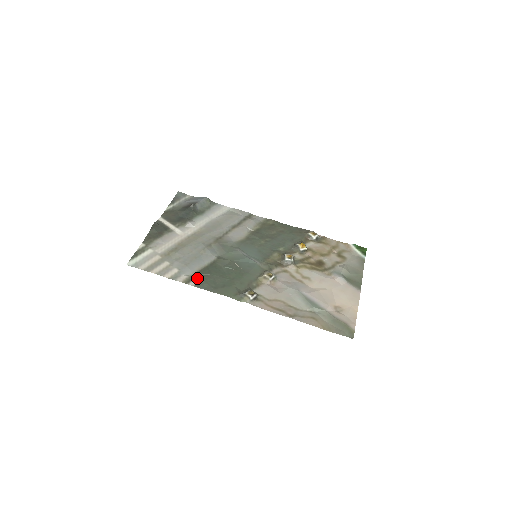
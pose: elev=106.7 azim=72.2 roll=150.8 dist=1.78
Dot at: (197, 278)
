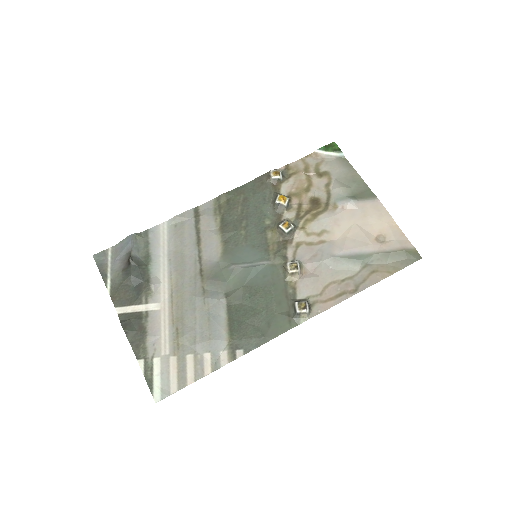
Dot at: (237, 343)
